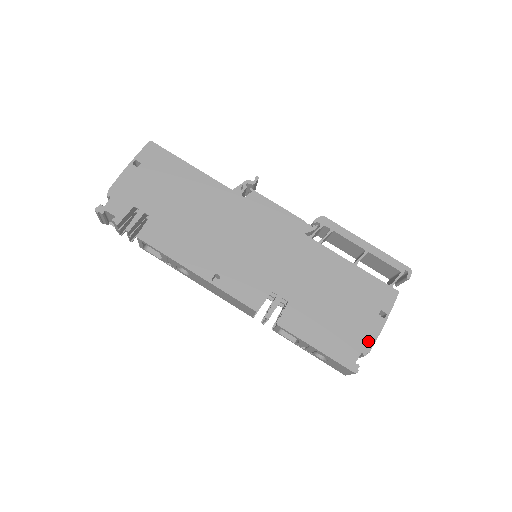
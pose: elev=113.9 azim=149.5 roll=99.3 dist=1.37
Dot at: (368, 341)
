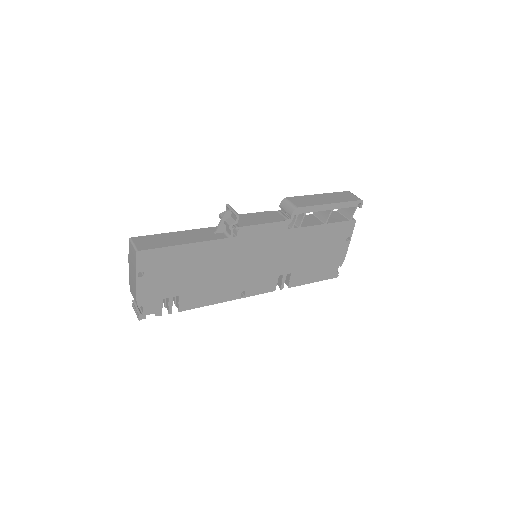
Dot at: (342, 259)
